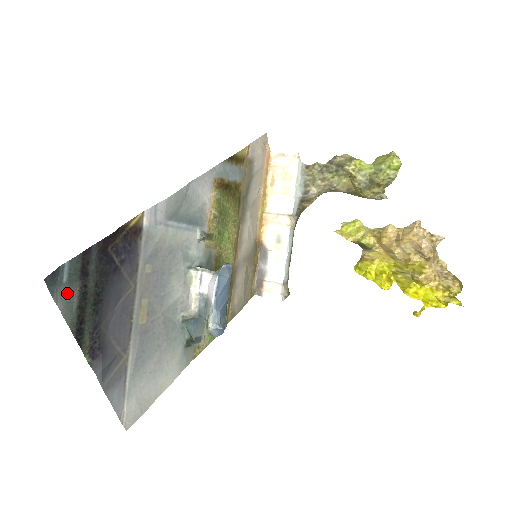
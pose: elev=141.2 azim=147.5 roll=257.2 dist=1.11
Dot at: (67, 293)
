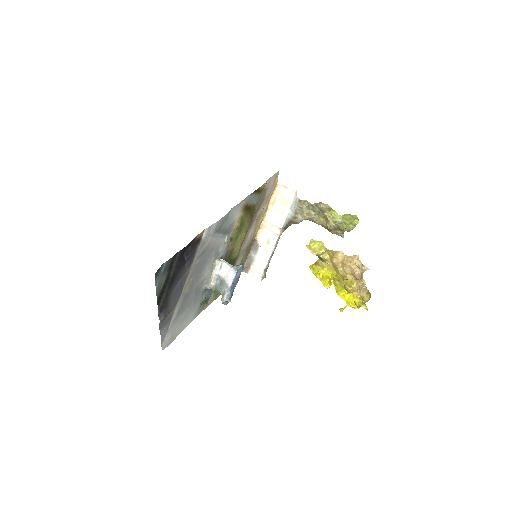
Dot at: (161, 278)
